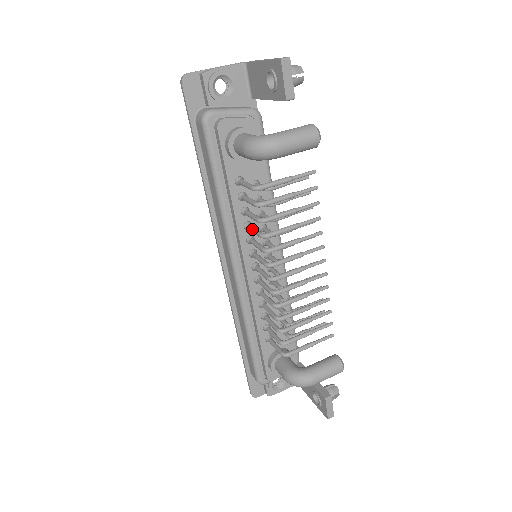
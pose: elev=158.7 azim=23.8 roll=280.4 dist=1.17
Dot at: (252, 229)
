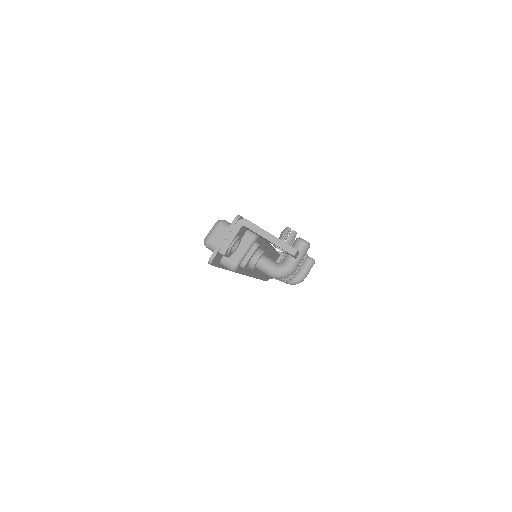
Dot at: occluded
